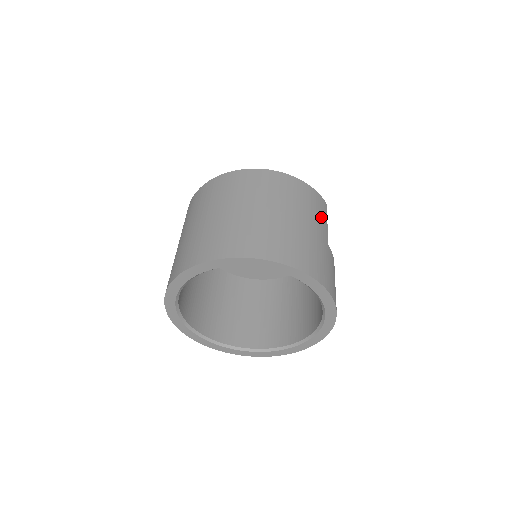
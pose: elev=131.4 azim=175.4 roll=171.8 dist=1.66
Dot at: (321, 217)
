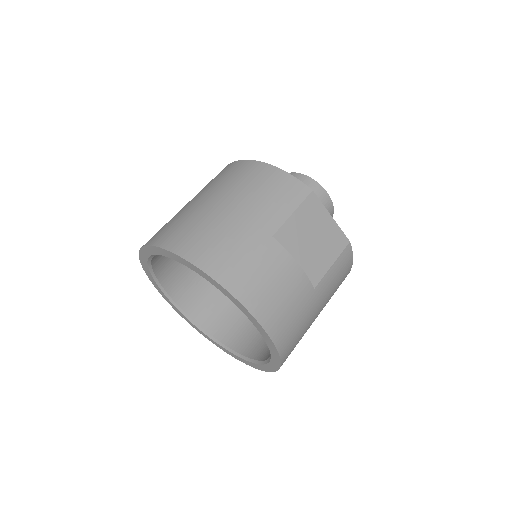
Dot at: (279, 205)
